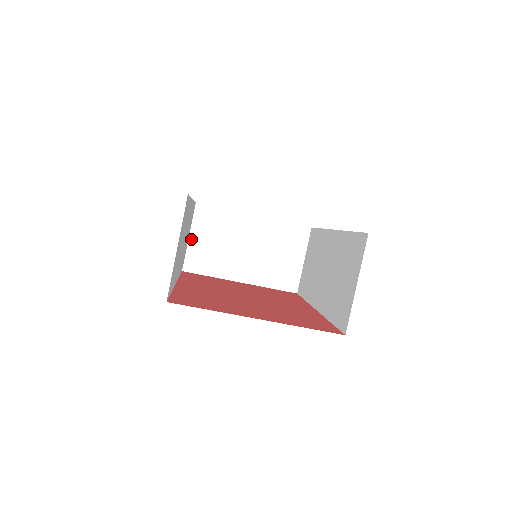
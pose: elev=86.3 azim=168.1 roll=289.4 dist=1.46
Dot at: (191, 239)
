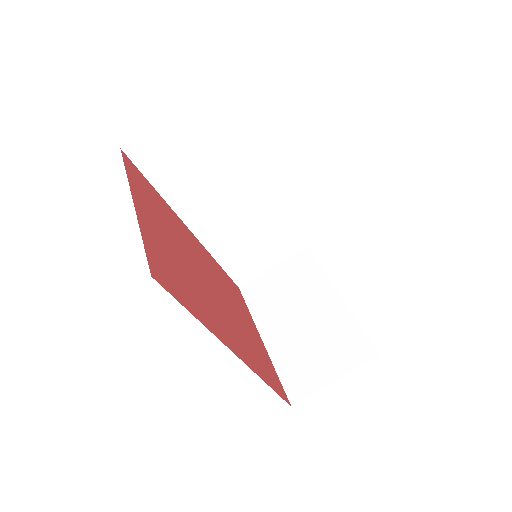
Dot at: (273, 270)
